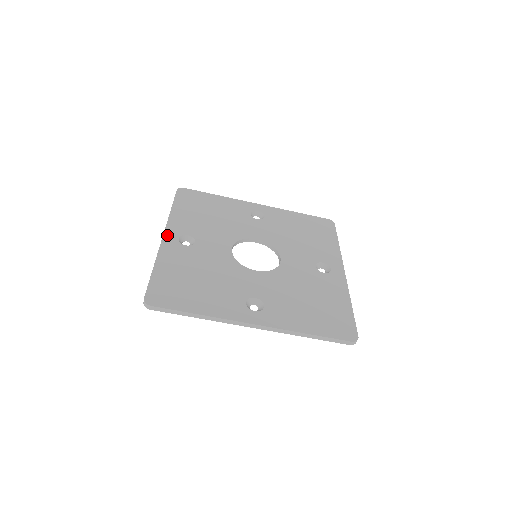
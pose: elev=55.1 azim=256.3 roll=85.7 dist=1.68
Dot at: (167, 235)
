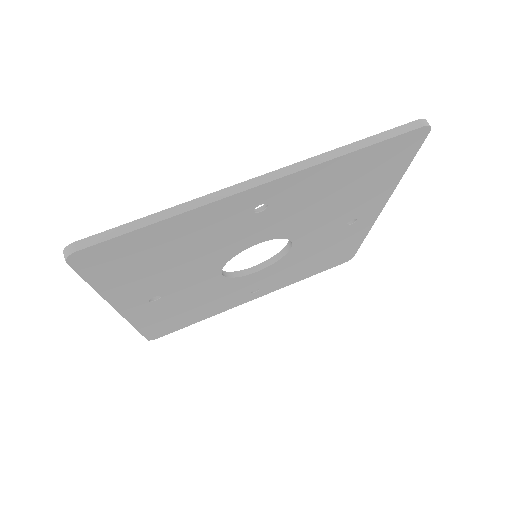
Dot at: occluded
